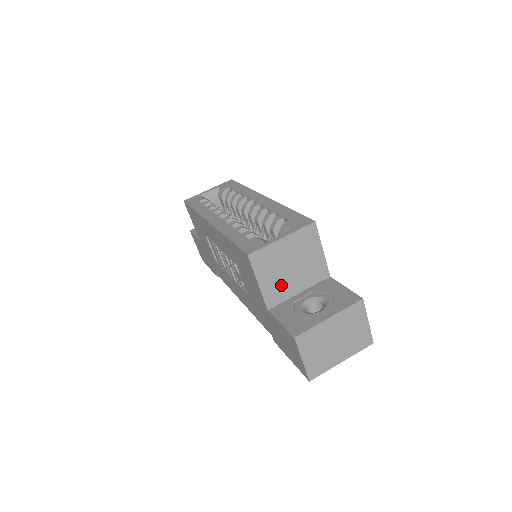
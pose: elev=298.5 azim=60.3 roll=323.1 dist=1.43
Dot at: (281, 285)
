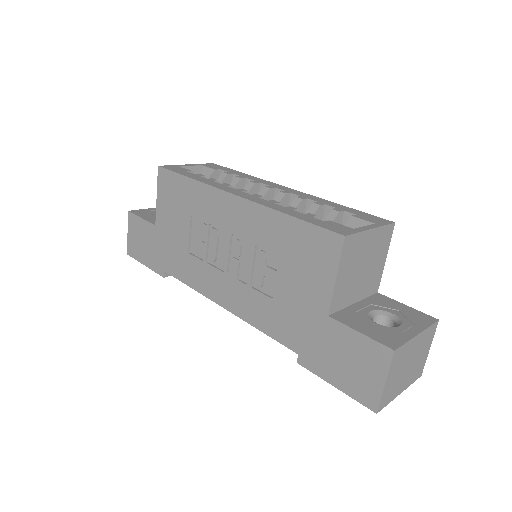
Dot at: (348, 287)
